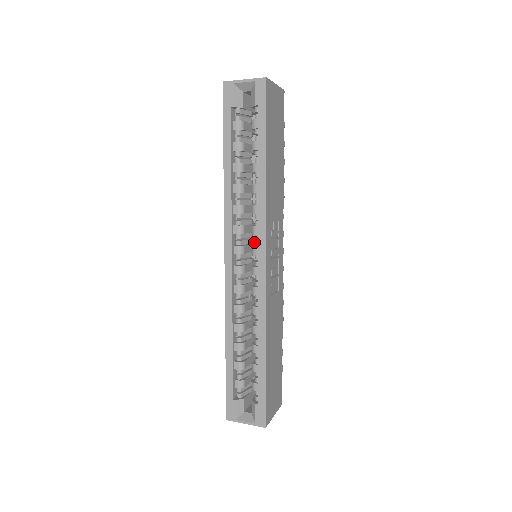
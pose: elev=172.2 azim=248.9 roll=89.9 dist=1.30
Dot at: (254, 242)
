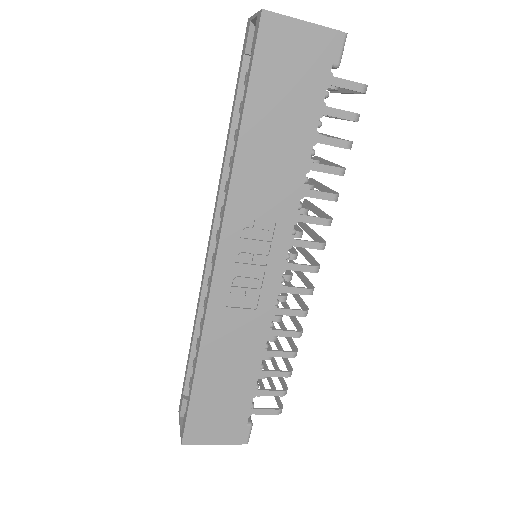
Dot at: occluded
